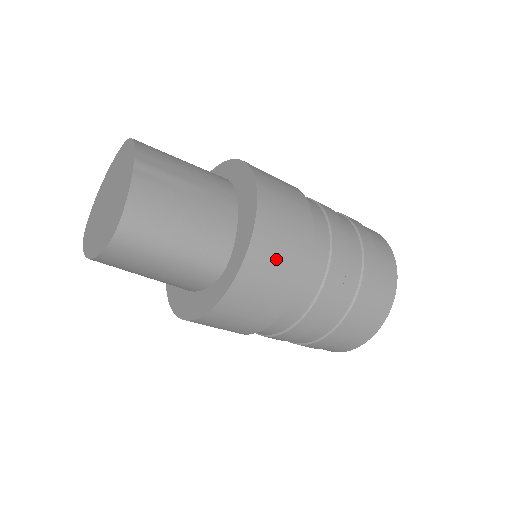
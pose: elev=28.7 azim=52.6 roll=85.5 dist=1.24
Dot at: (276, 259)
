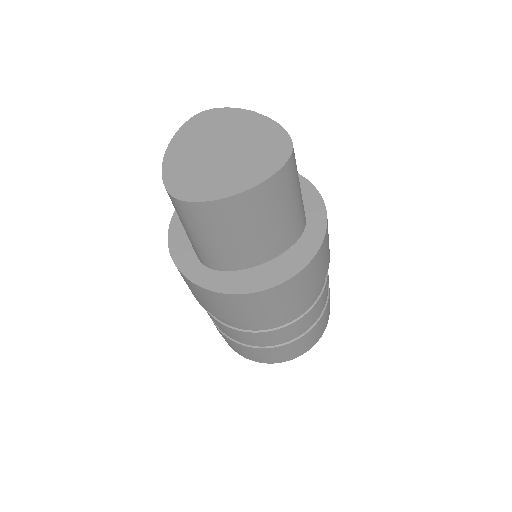
Dot at: occluded
